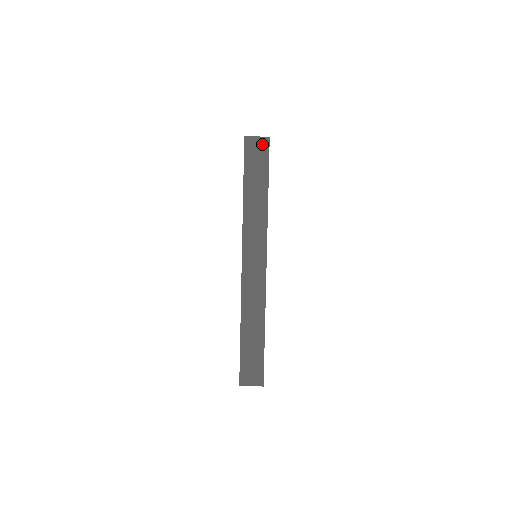
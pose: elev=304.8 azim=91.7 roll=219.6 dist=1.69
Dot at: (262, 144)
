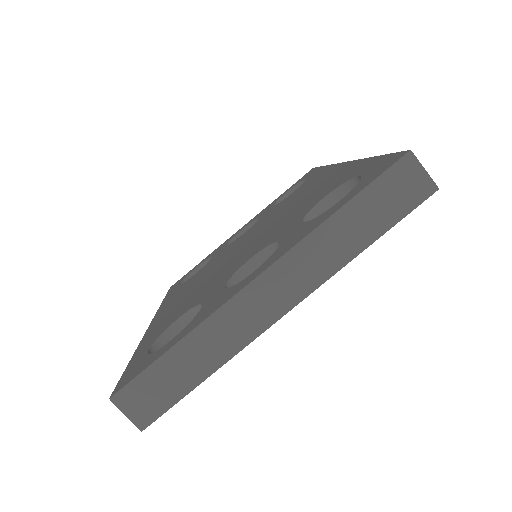
Dot at: occluded
